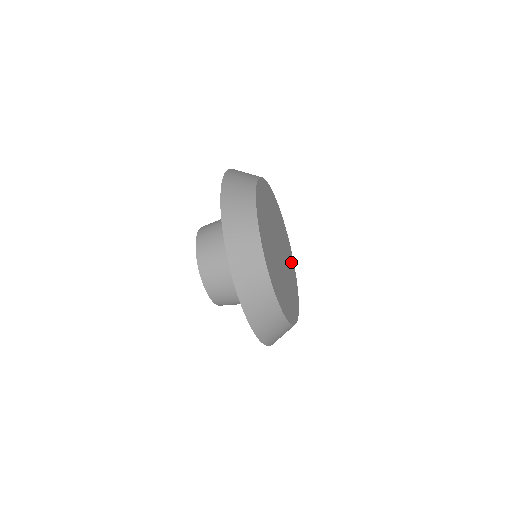
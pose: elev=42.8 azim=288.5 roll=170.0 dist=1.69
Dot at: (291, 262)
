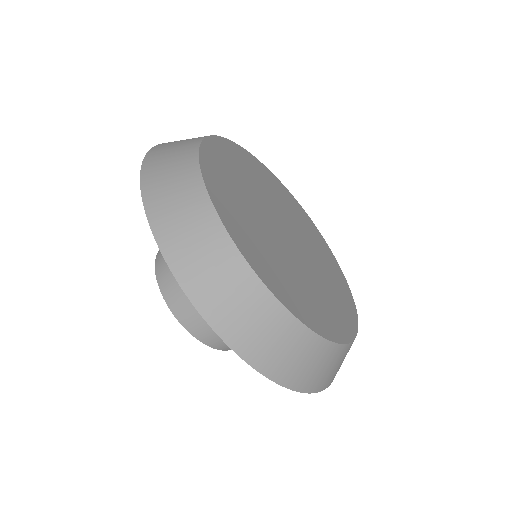
Dot at: (301, 216)
